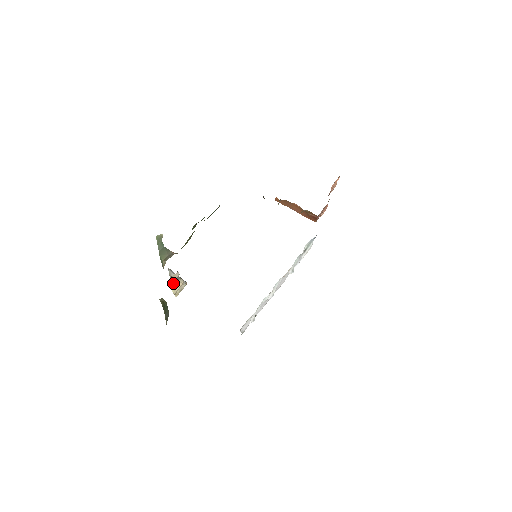
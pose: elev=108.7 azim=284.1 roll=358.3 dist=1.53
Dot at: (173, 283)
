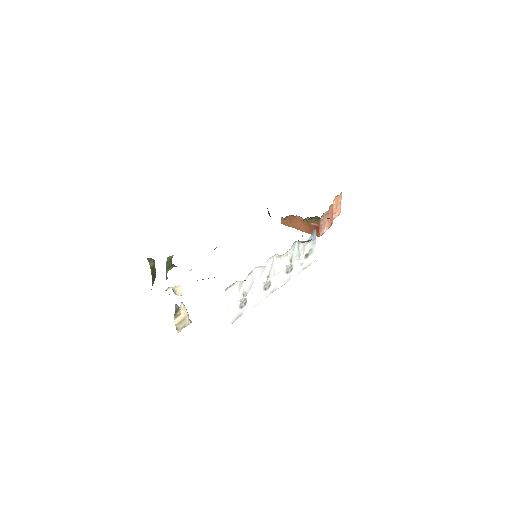
Dot at: (176, 312)
